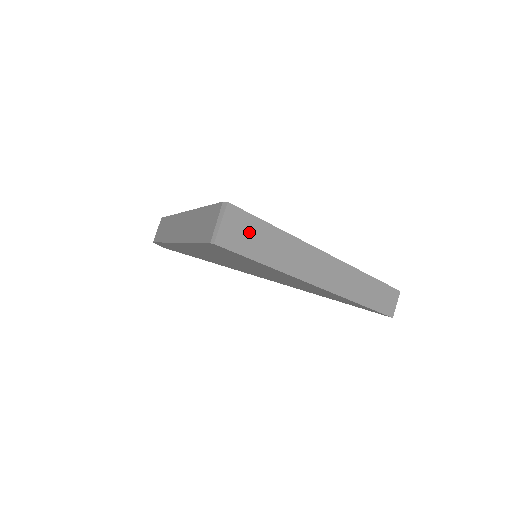
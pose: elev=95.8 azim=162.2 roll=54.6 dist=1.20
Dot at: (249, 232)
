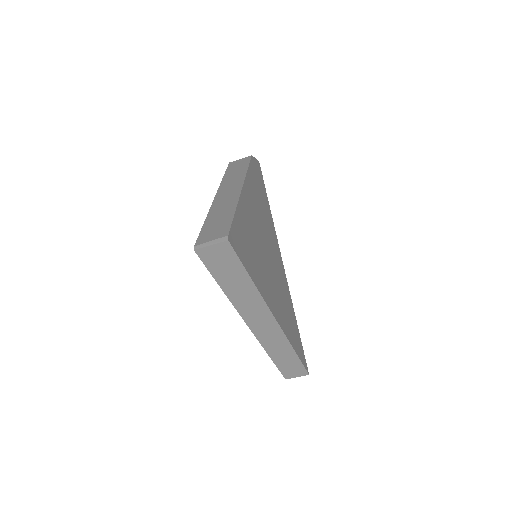
Dot at: (227, 264)
